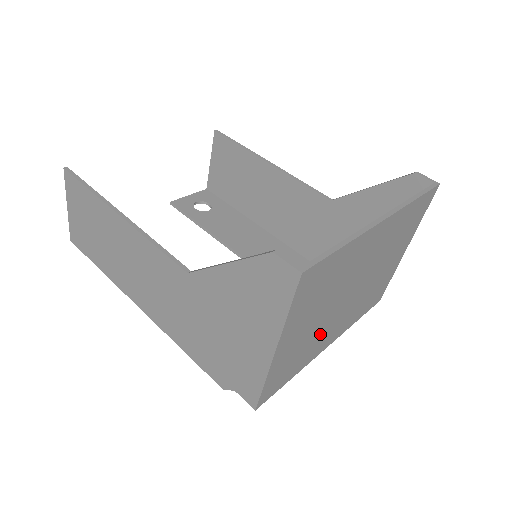
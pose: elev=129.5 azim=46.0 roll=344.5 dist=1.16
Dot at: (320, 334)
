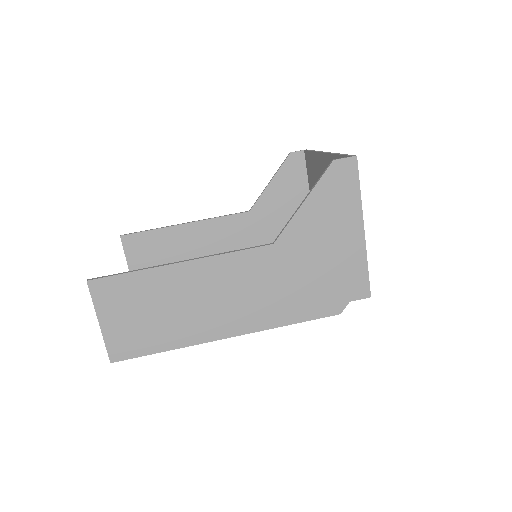
Dot at: occluded
